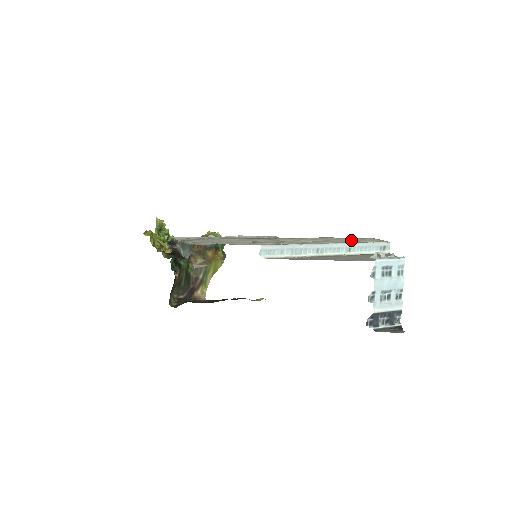
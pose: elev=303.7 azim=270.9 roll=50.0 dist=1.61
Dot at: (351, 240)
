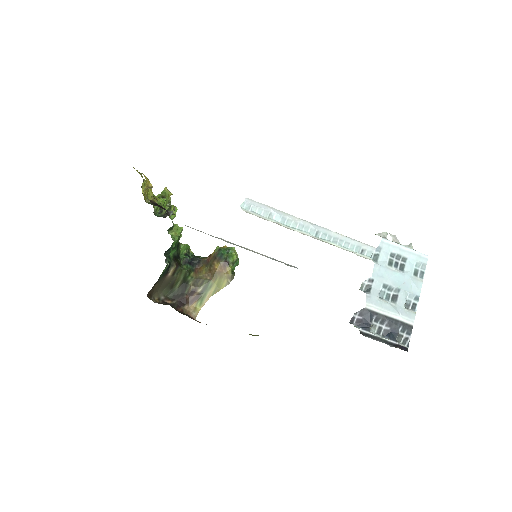
Dot at: occluded
